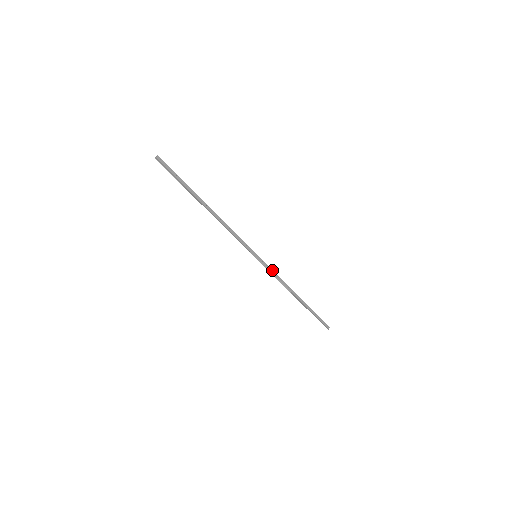
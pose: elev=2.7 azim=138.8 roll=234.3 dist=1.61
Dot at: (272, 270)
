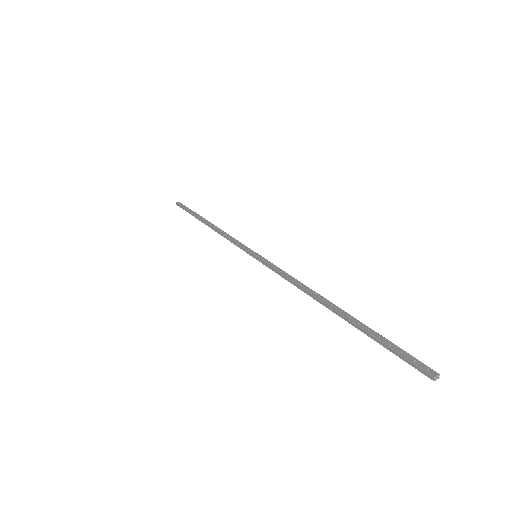
Dot at: (279, 269)
